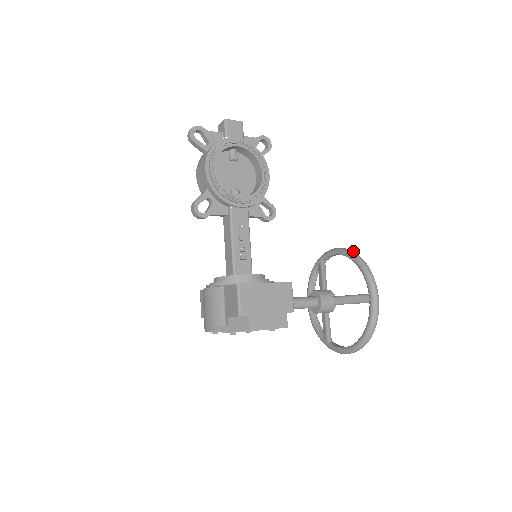
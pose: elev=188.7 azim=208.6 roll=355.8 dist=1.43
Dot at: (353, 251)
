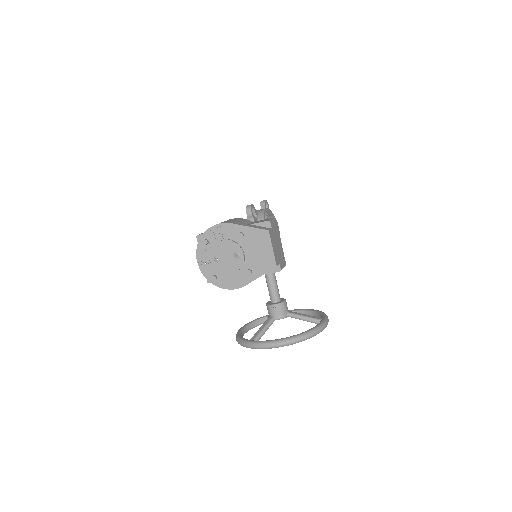
Dot at: occluded
